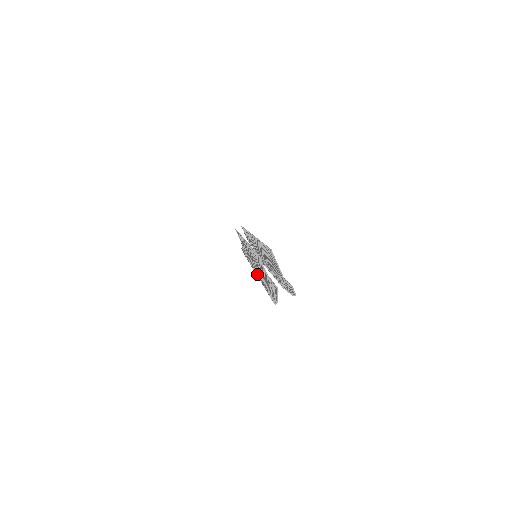
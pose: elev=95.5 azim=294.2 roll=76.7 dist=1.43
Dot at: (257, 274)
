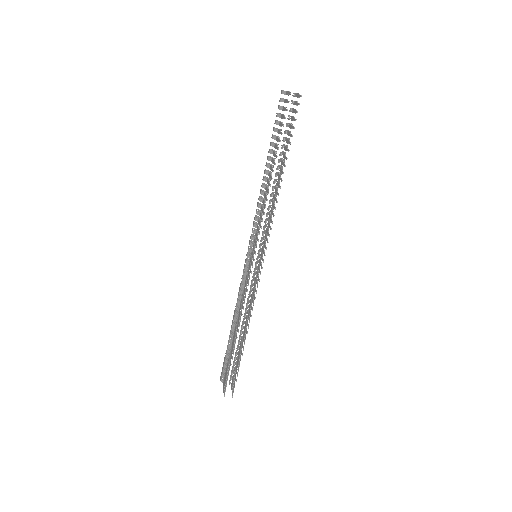
Dot at: (235, 312)
